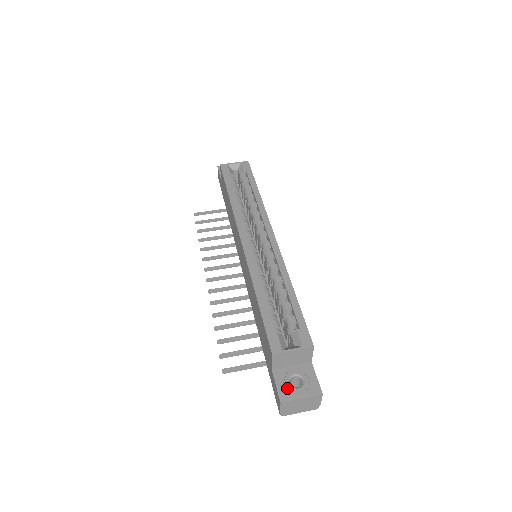
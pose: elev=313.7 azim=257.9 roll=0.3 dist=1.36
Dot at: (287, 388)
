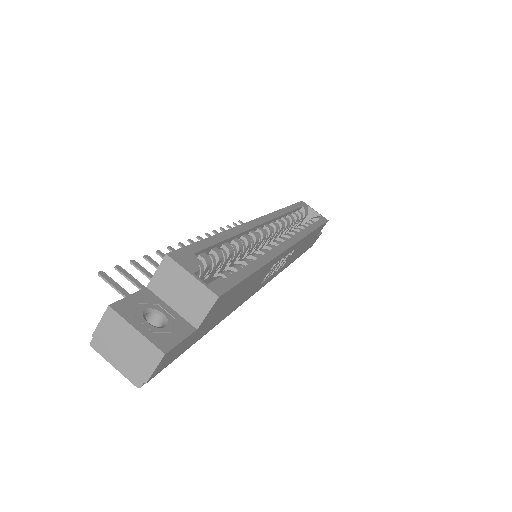
Dot at: (137, 308)
